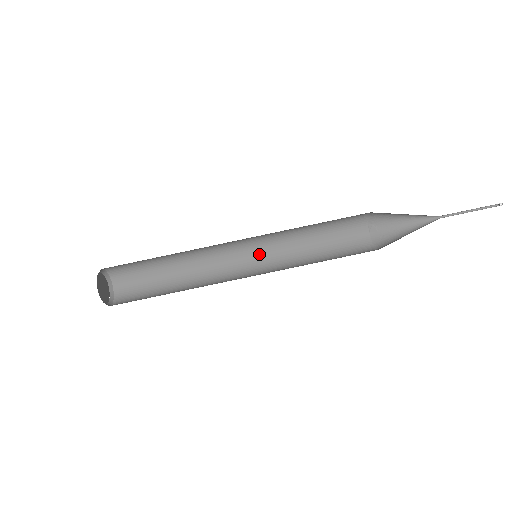
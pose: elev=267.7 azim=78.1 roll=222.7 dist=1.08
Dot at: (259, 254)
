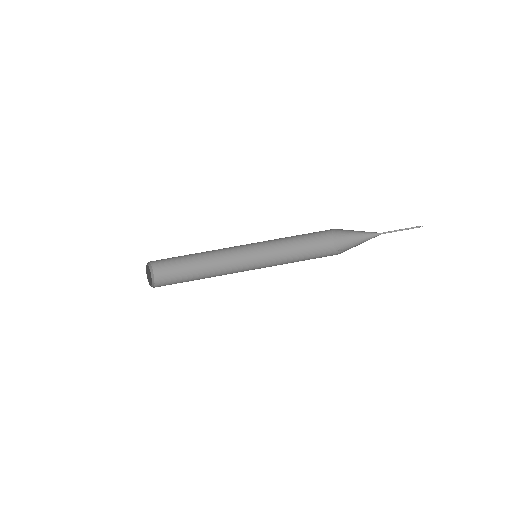
Dot at: (260, 267)
